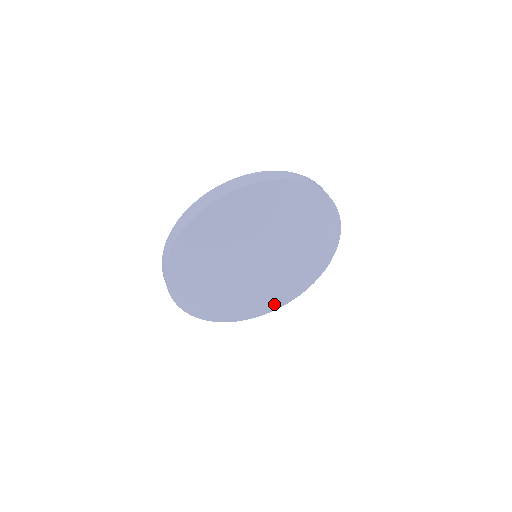
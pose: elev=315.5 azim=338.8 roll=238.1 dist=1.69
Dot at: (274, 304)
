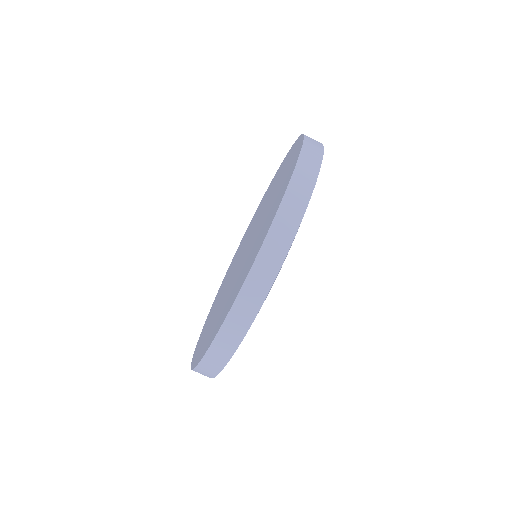
Dot at: occluded
